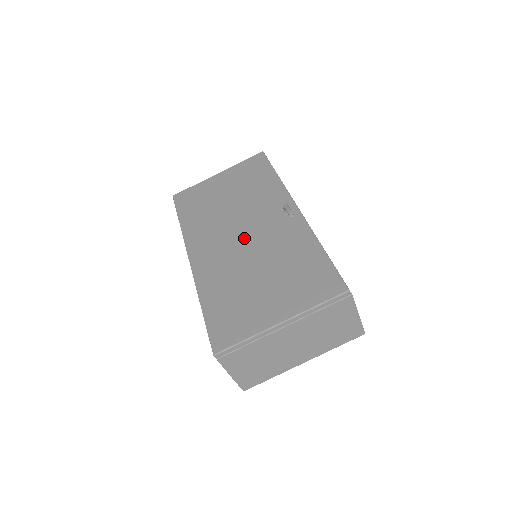
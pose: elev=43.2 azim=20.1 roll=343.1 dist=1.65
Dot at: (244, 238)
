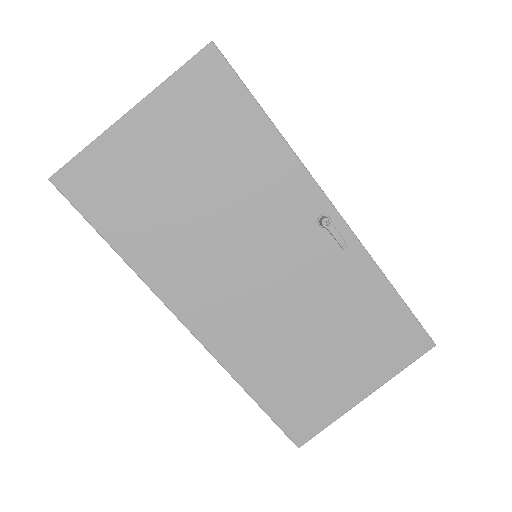
Dot at: (268, 280)
